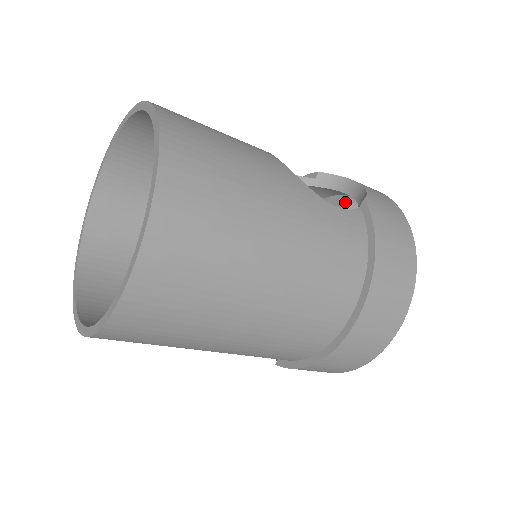
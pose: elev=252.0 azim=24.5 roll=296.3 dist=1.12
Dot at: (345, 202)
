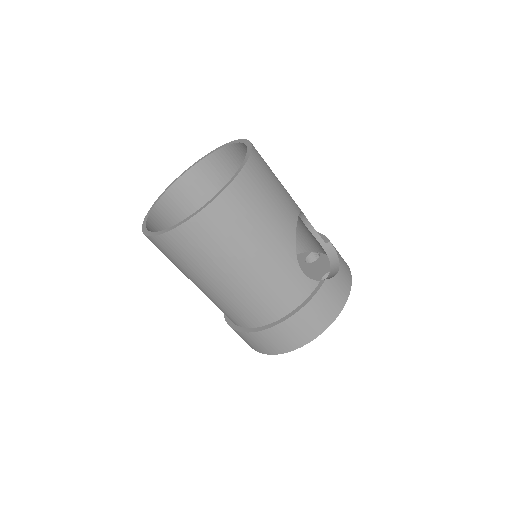
Dot at: occluded
